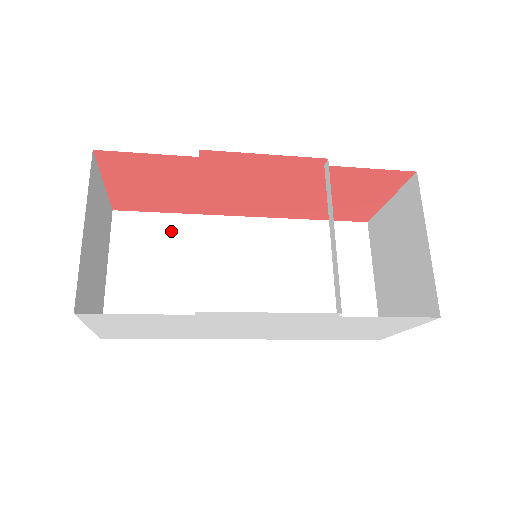
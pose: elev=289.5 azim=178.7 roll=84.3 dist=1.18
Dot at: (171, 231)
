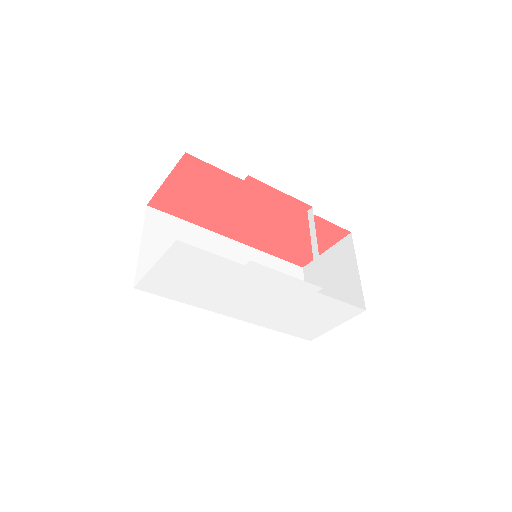
Dot at: (185, 232)
